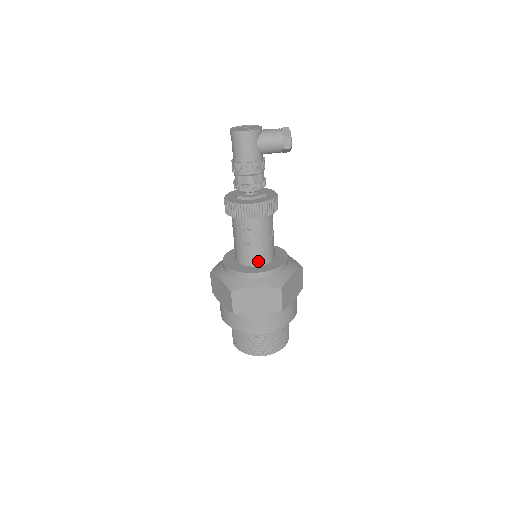
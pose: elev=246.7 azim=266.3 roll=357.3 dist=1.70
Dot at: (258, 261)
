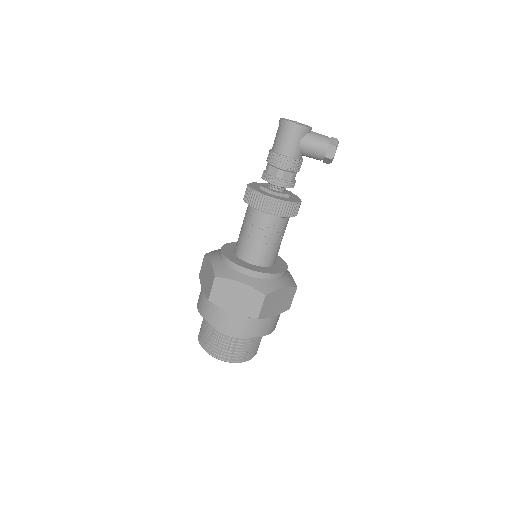
Dot at: (255, 259)
